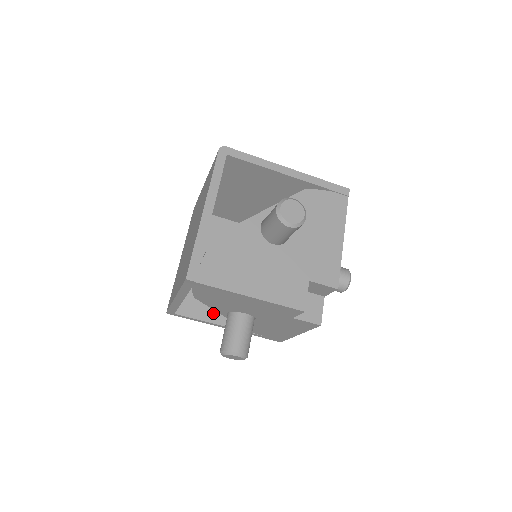
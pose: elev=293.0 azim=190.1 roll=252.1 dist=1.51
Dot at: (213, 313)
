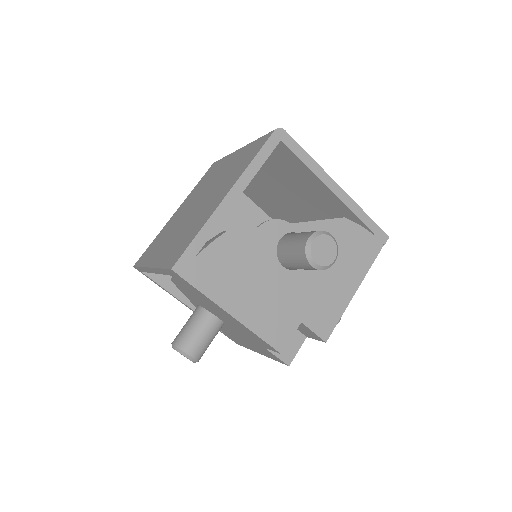
Dot at: occluded
